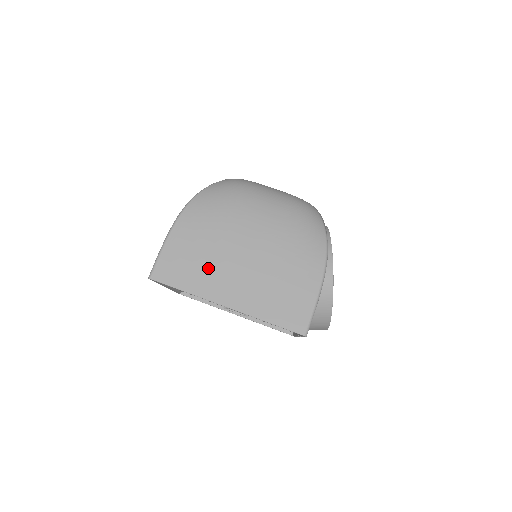
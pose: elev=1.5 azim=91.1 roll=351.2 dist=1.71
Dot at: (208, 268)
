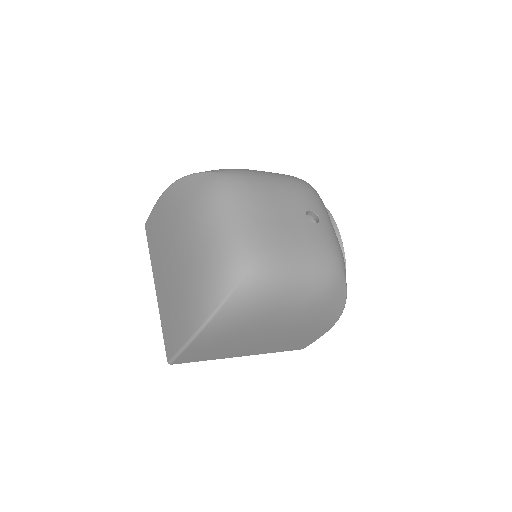
Dot at: (229, 349)
